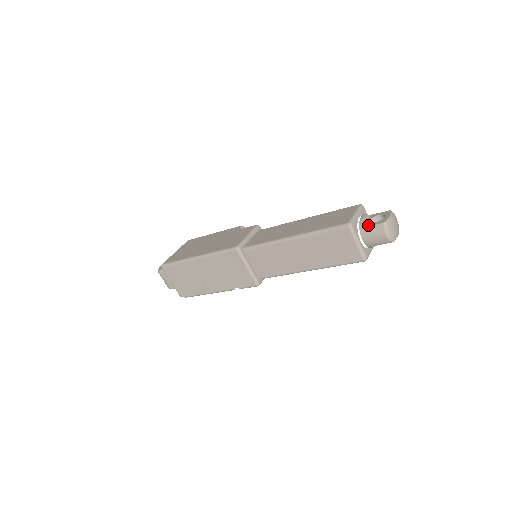
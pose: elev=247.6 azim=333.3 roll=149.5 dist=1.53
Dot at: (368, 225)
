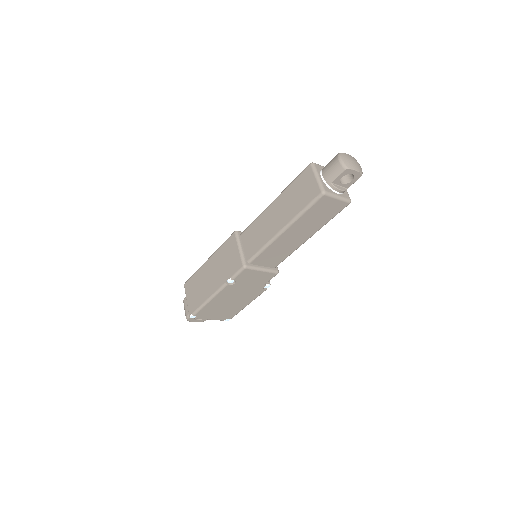
Dot at: occluded
